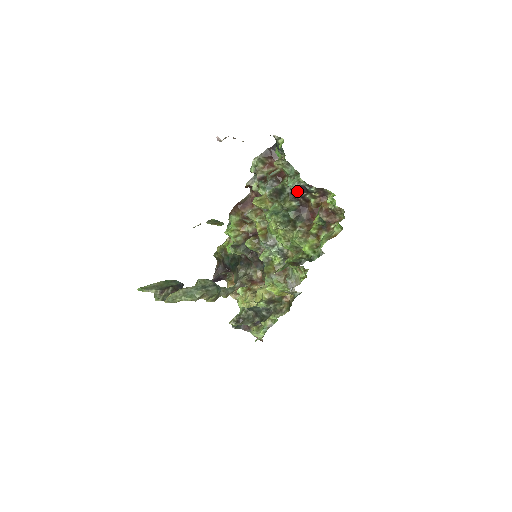
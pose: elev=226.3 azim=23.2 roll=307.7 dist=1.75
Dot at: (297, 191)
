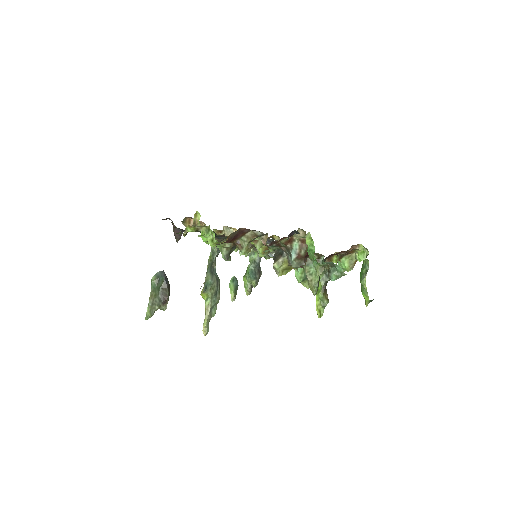
Dot at: occluded
